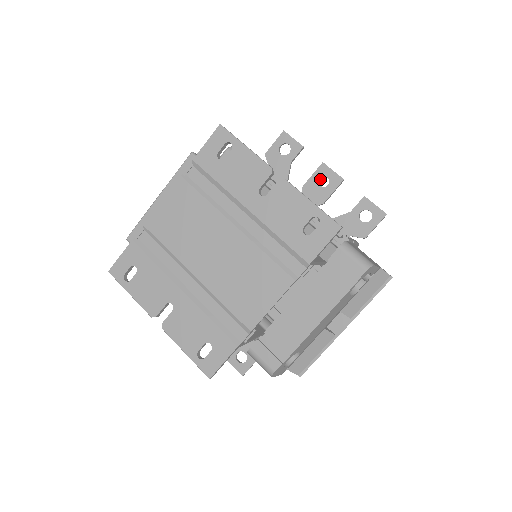
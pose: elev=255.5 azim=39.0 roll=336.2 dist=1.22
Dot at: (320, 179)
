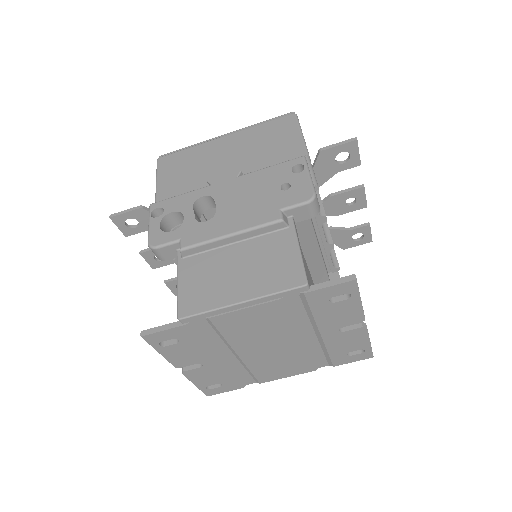
Dot at: (349, 195)
